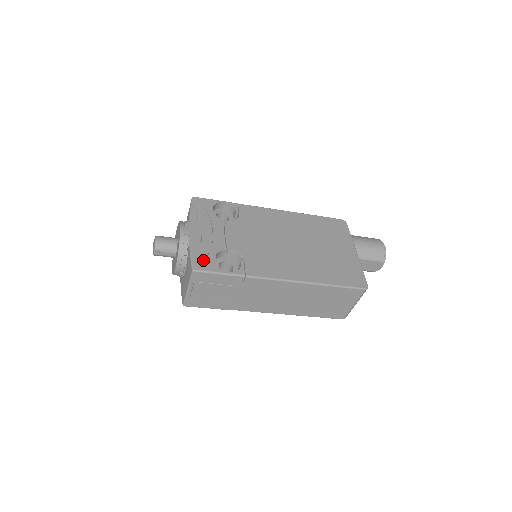
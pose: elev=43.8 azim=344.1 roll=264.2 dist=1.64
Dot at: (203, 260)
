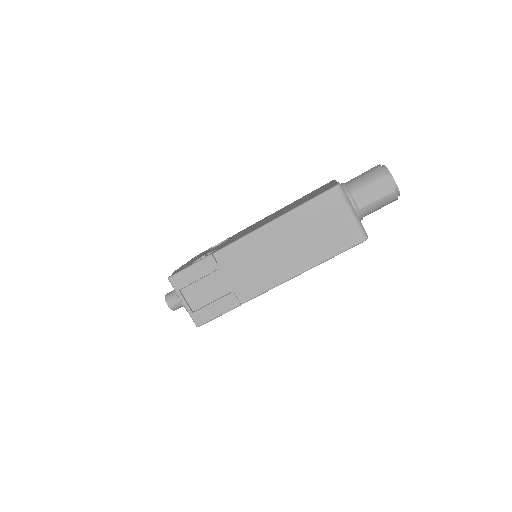
Dot at: occluded
